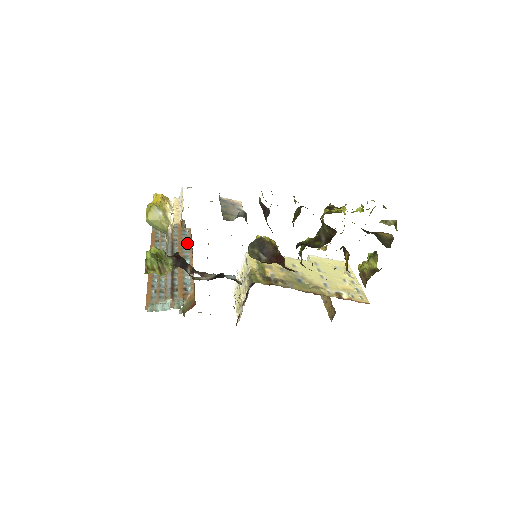
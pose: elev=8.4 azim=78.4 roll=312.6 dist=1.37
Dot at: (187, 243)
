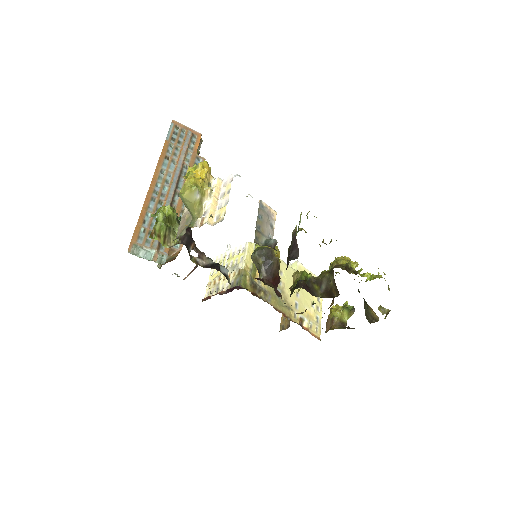
Dot at: occluded
